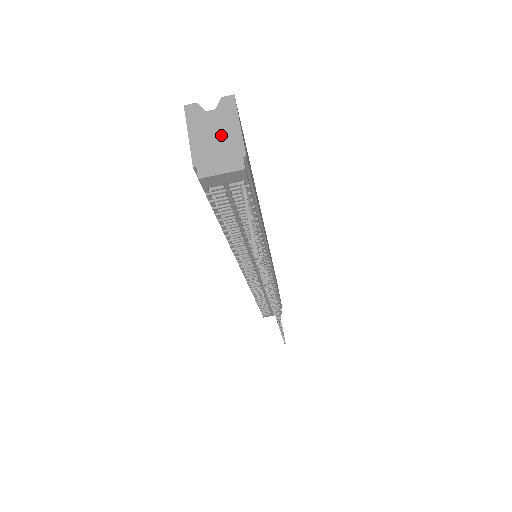
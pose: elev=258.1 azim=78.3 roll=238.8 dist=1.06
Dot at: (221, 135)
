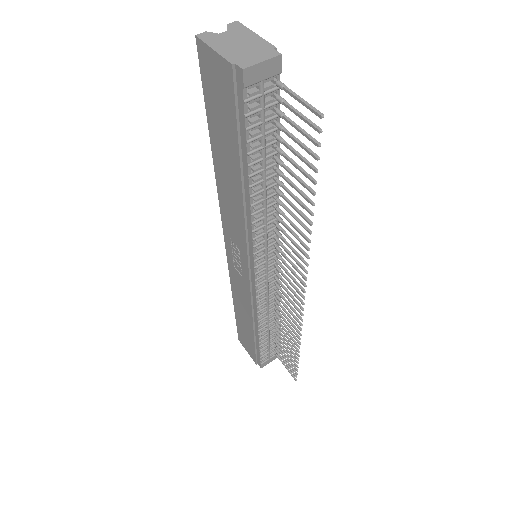
Dot at: (244, 42)
